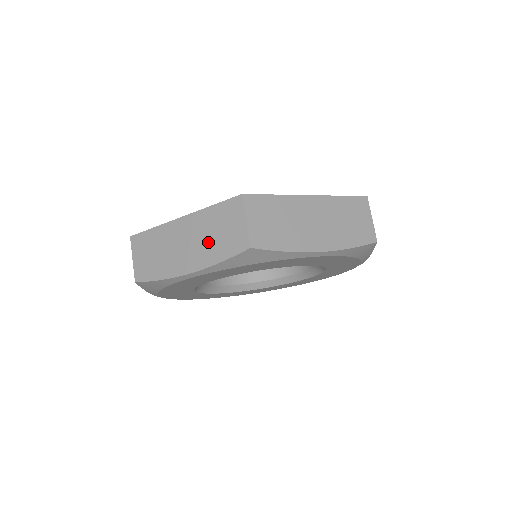
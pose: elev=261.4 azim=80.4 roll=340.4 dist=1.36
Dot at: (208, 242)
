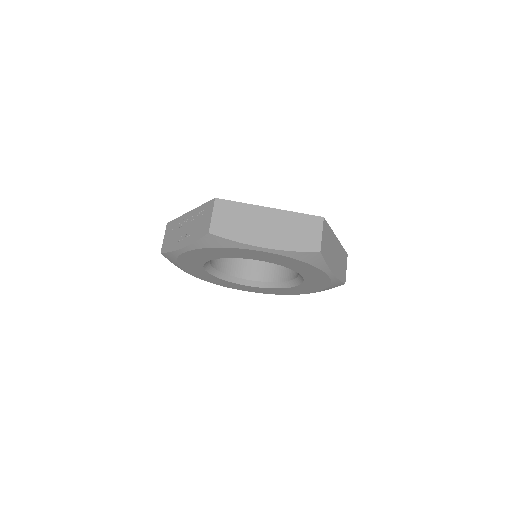
Dot at: (288, 234)
